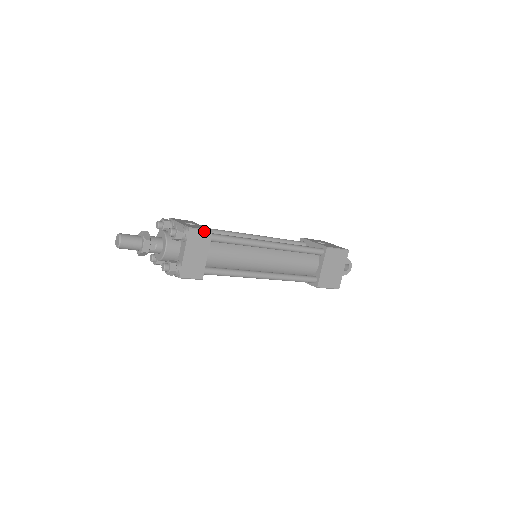
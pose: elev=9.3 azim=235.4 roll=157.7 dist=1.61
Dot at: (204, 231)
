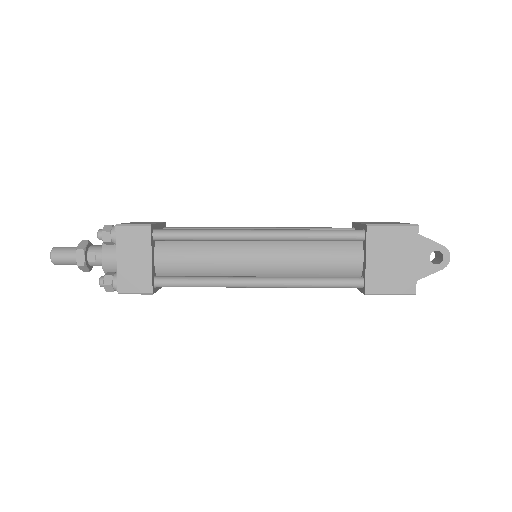
Dot at: (138, 226)
